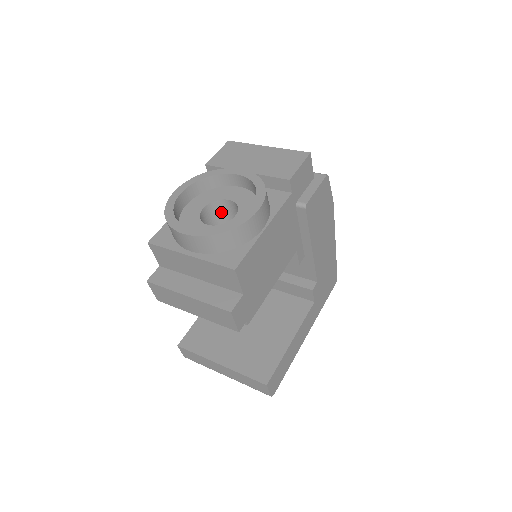
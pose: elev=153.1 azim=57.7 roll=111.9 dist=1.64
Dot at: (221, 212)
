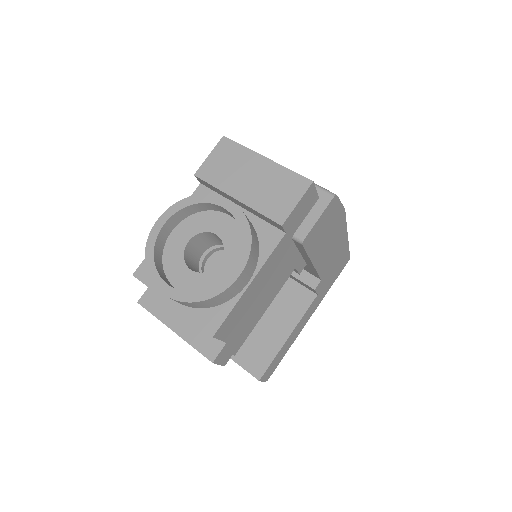
Dot at: (210, 238)
